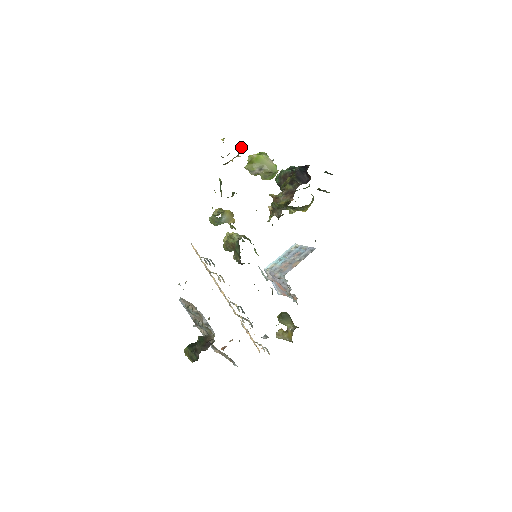
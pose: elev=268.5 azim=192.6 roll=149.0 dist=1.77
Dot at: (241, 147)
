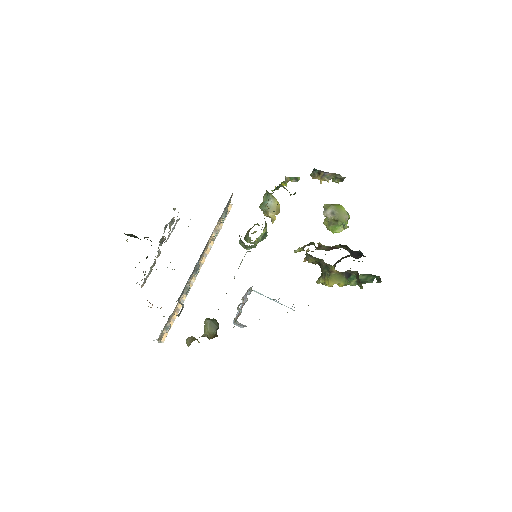
Dot at: (337, 178)
